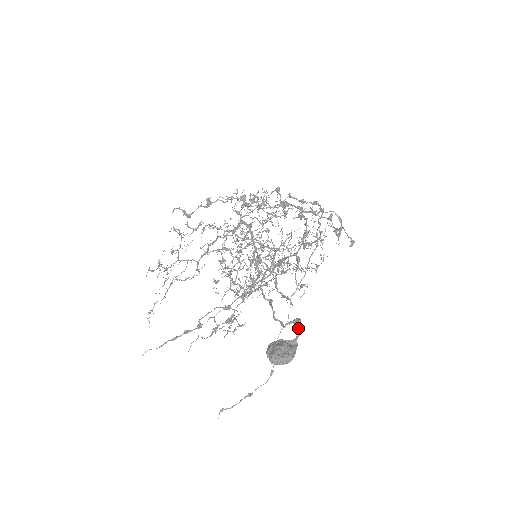
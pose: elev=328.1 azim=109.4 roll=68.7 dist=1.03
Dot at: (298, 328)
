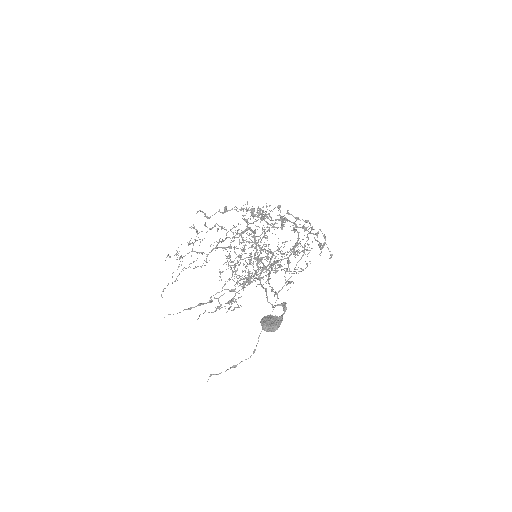
Dot at: (284, 309)
